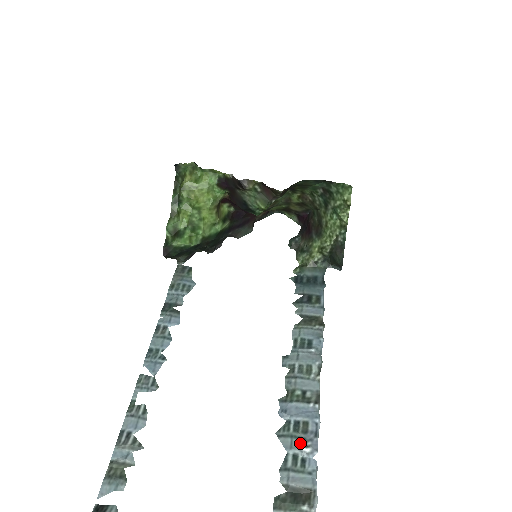
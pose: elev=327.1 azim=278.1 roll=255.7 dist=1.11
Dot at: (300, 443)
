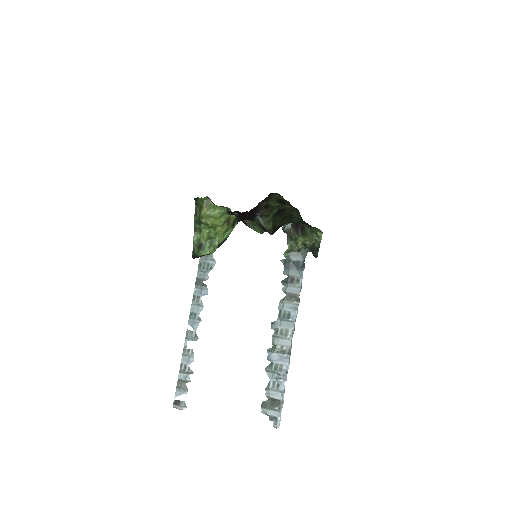
Dot at: (277, 376)
